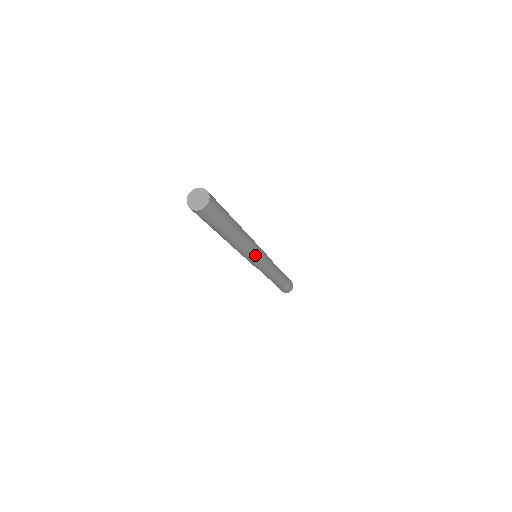
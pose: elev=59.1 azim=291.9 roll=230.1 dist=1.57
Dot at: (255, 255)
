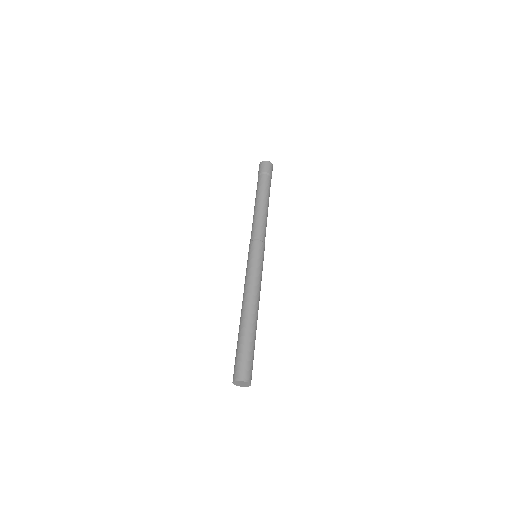
Dot at: (261, 273)
